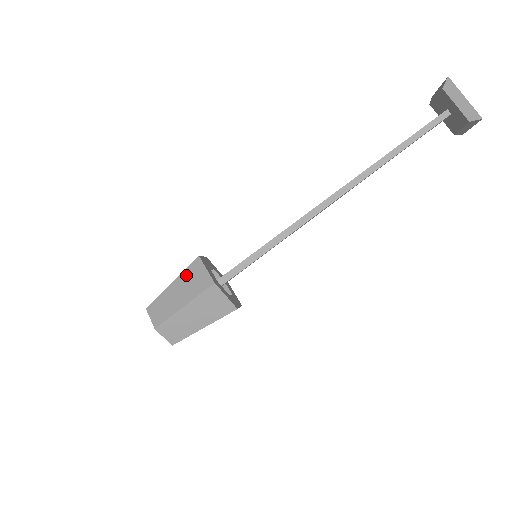
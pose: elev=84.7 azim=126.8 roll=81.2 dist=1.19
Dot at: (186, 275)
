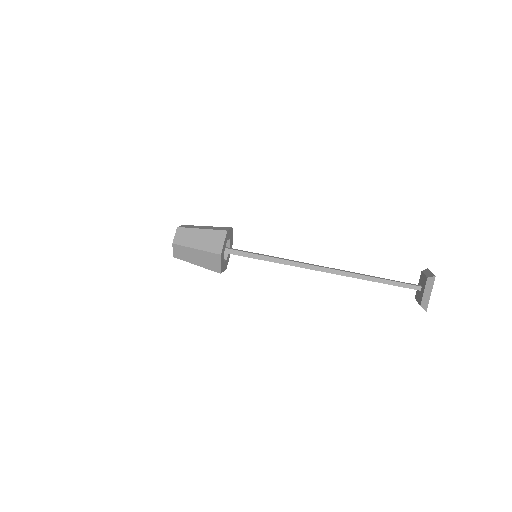
Dot at: (212, 233)
